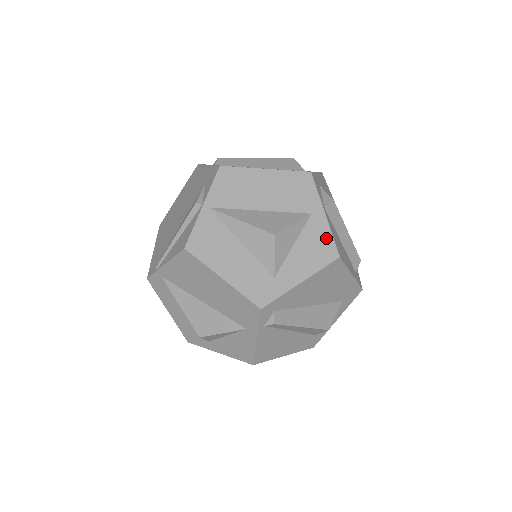
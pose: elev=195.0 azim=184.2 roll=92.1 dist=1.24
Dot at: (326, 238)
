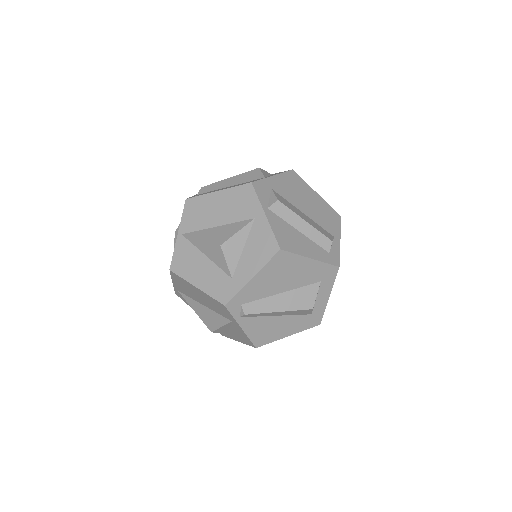
Dot at: (268, 236)
